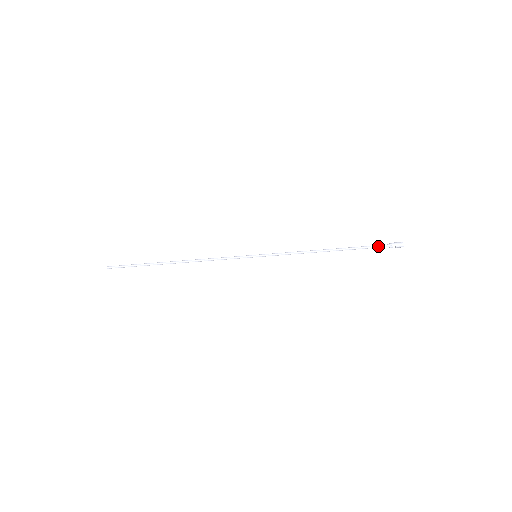
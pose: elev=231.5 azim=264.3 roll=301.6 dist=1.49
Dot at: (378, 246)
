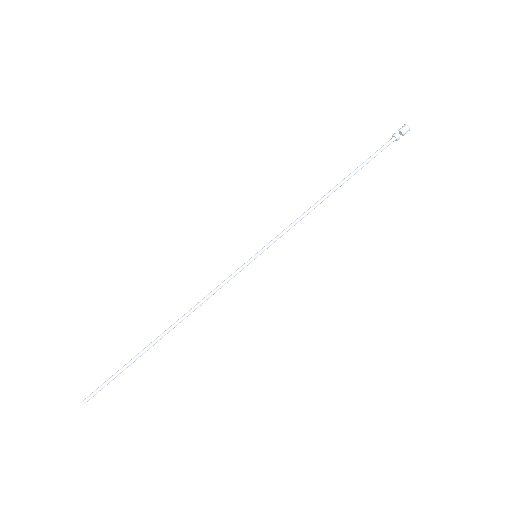
Dot at: (381, 147)
